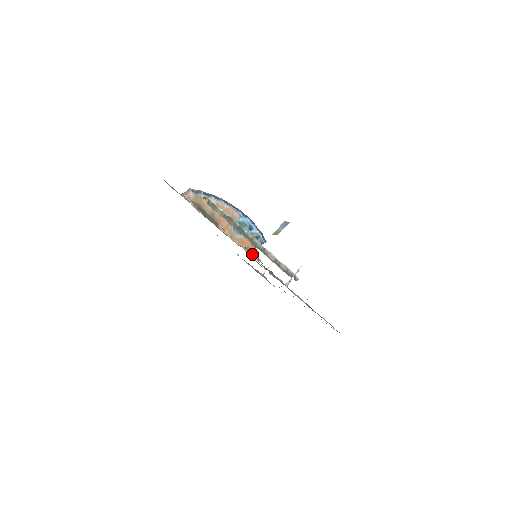
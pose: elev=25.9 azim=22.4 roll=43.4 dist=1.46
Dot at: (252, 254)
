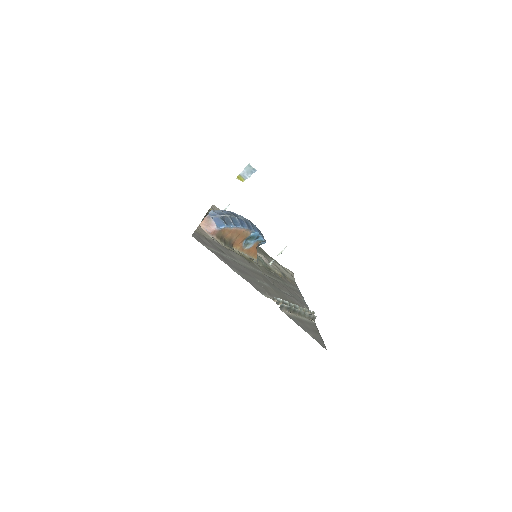
Dot at: (259, 264)
